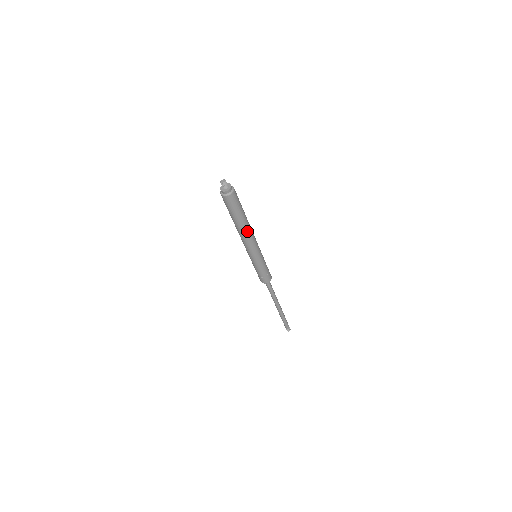
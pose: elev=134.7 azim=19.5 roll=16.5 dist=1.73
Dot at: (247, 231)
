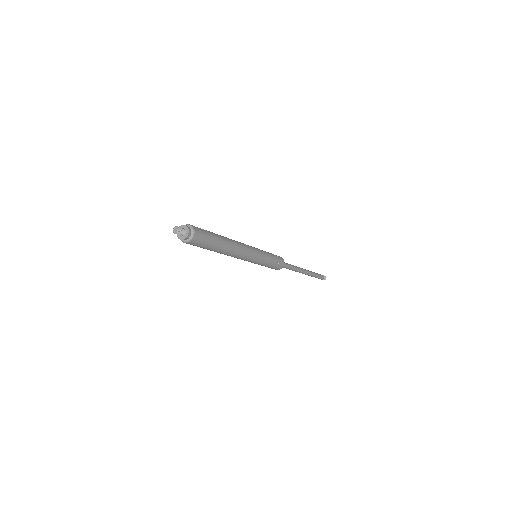
Dot at: (226, 254)
